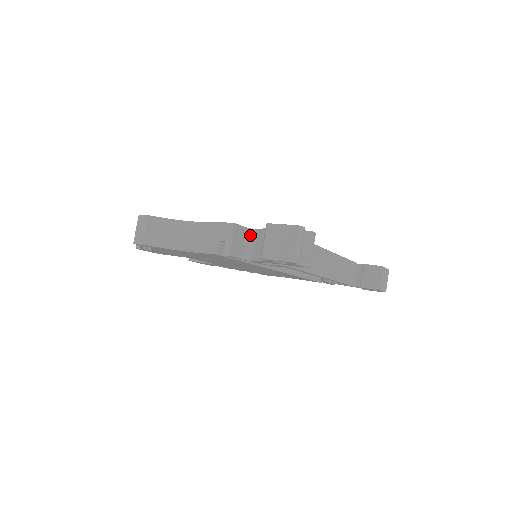
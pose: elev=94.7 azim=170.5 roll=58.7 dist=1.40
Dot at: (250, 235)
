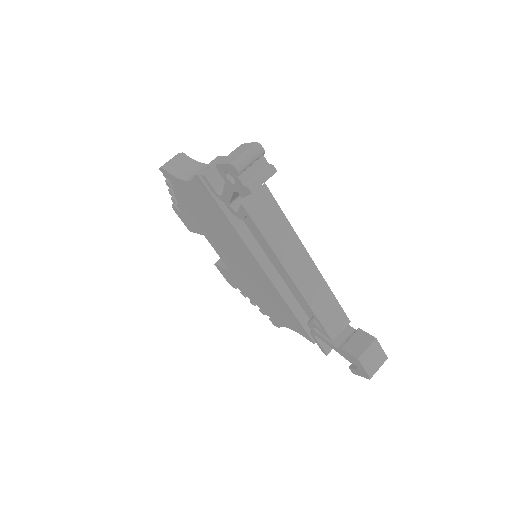
Dot at: occluded
